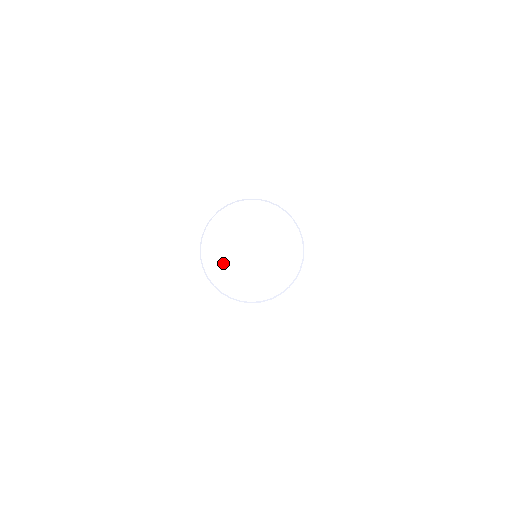
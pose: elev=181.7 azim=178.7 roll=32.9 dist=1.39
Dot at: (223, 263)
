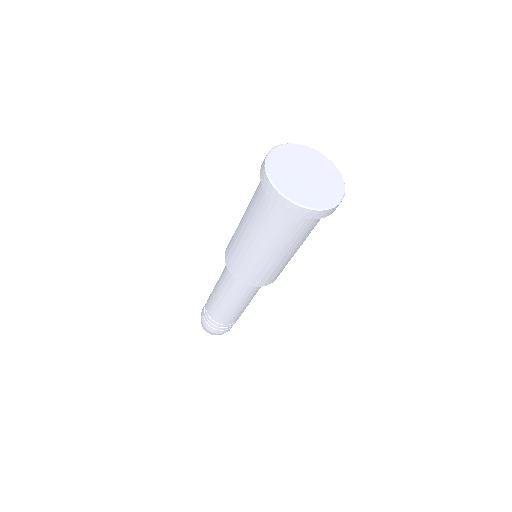
Dot at: (282, 170)
